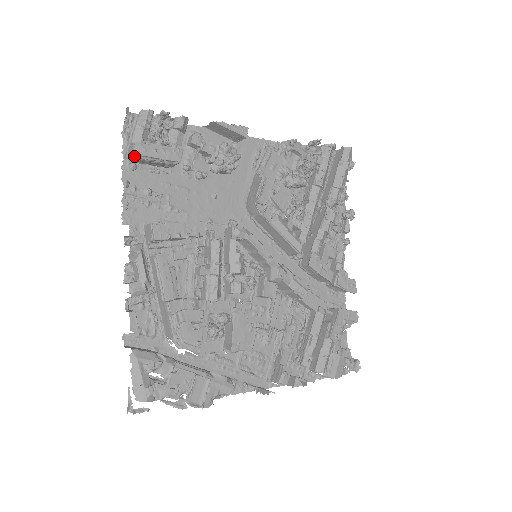
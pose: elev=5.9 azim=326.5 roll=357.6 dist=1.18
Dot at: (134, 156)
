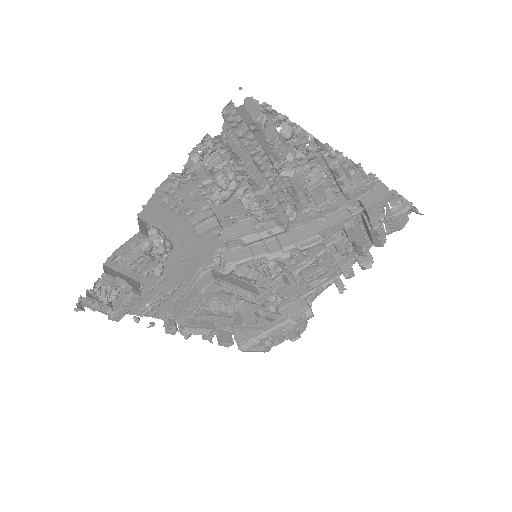
Dot at: (119, 319)
